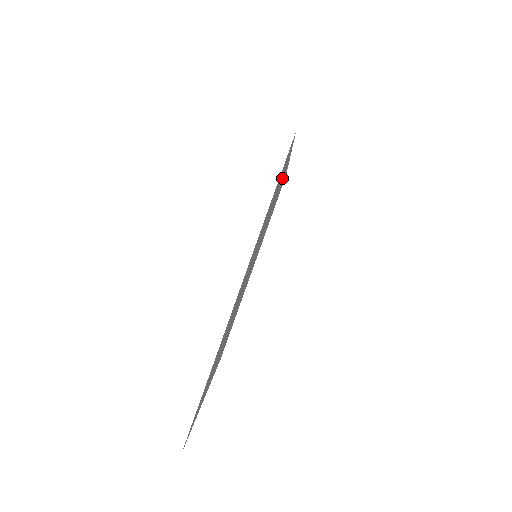
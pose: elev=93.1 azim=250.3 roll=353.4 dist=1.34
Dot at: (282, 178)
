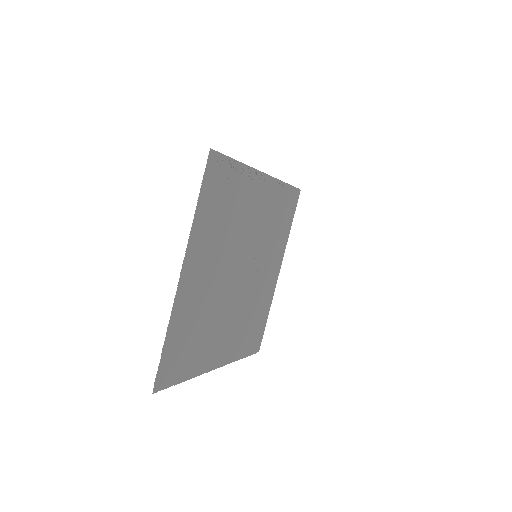
Dot at: (252, 188)
